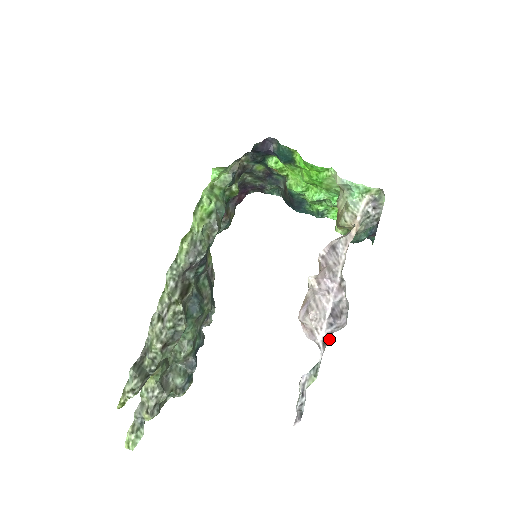
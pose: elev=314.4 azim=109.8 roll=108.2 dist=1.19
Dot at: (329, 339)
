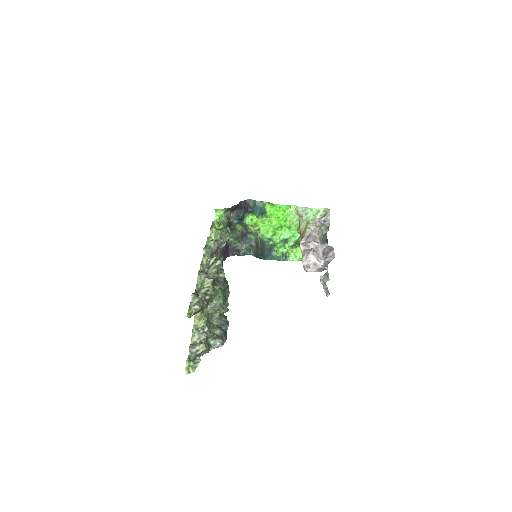
Dot at: occluded
